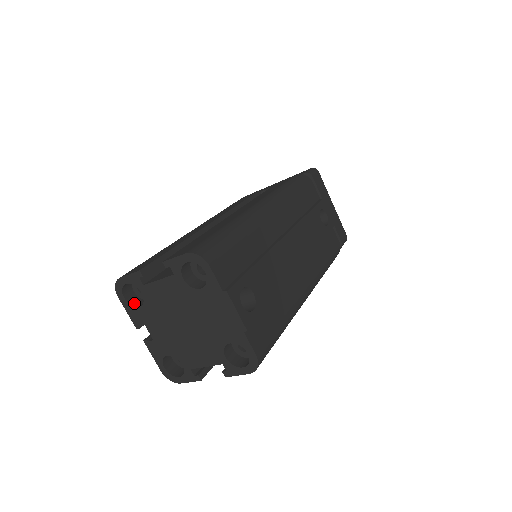
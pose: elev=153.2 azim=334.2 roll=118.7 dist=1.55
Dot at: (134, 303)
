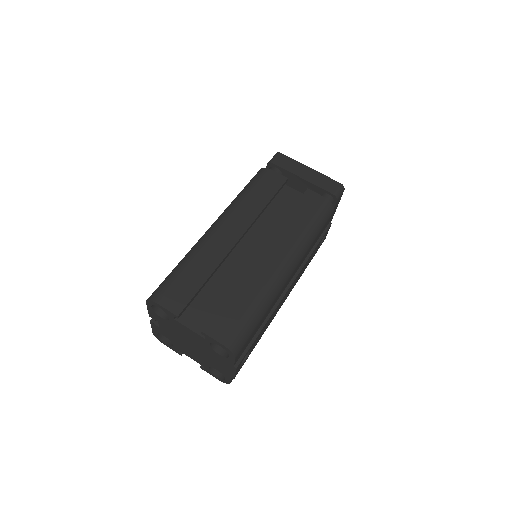
Dot at: (157, 309)
